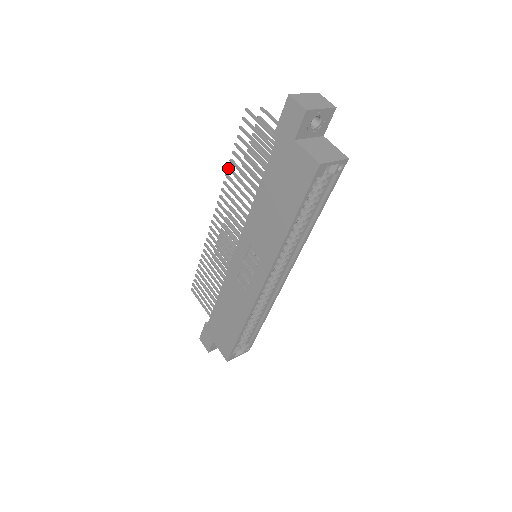
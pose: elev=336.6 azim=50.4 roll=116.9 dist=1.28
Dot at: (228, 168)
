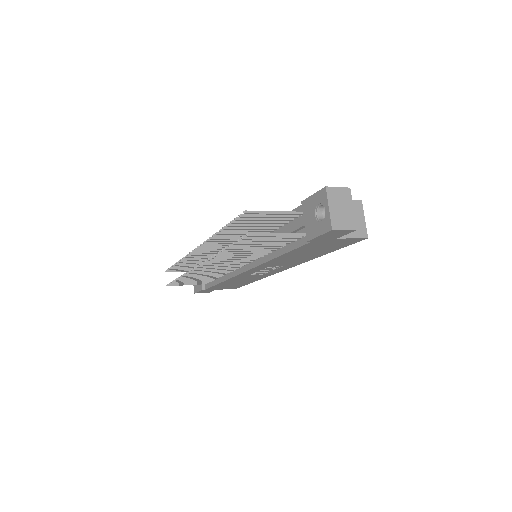
Dot at: occluded
